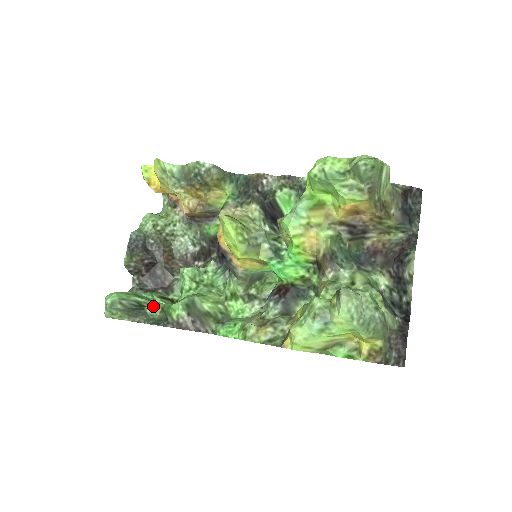
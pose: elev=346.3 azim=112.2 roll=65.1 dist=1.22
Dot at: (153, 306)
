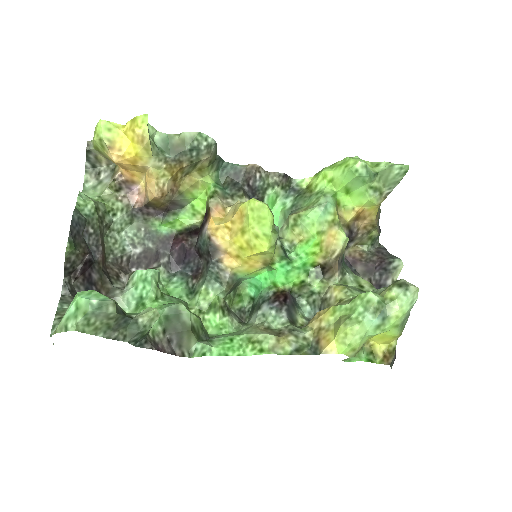
Dot at: (153, 311)
